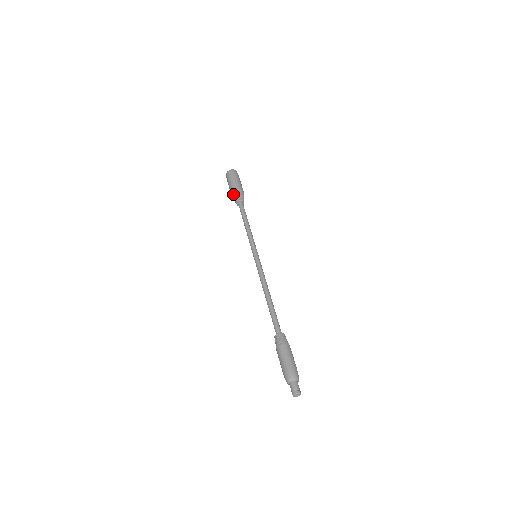
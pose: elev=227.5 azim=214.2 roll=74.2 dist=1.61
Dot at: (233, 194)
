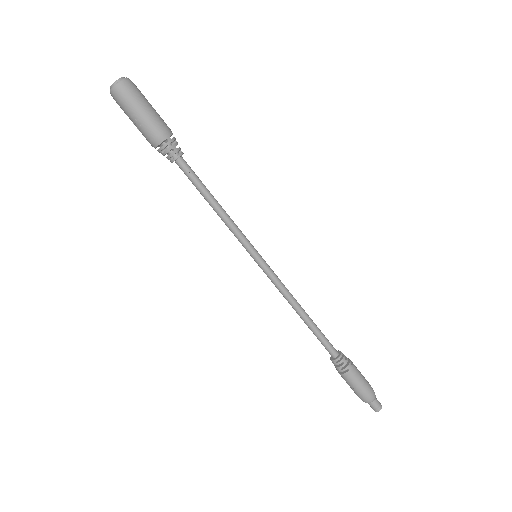
Dot at: (155, 147)
